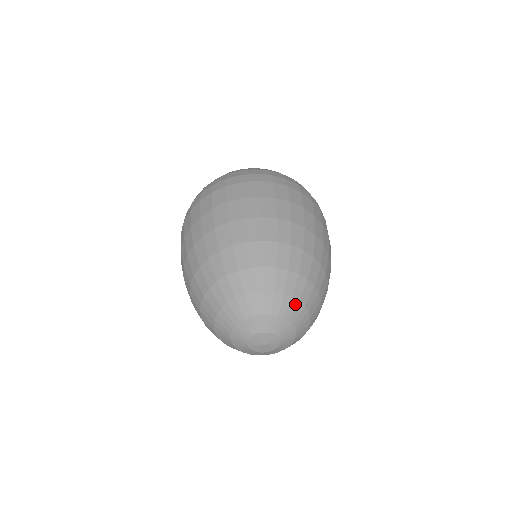
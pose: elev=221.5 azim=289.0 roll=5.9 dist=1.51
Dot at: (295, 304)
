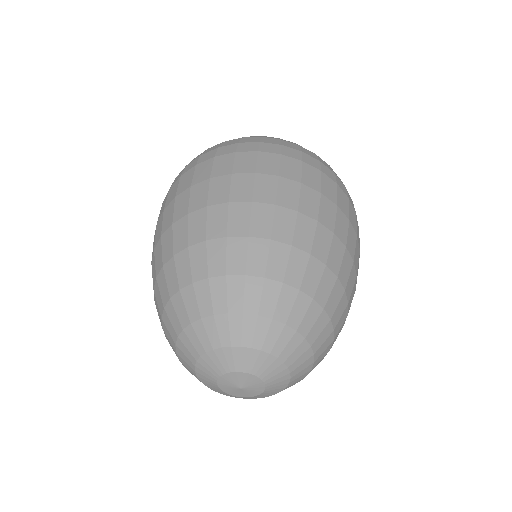
Dot at: (279, 328)
